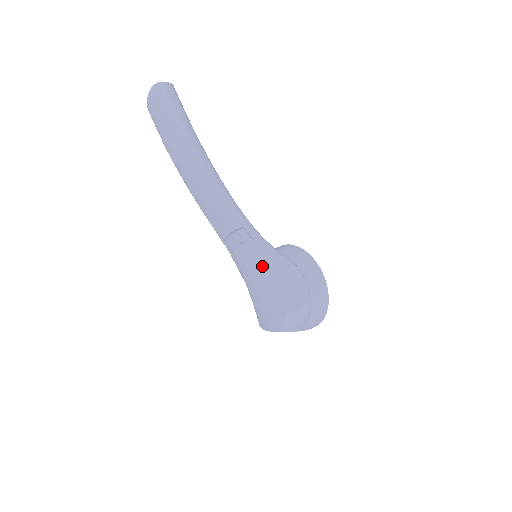
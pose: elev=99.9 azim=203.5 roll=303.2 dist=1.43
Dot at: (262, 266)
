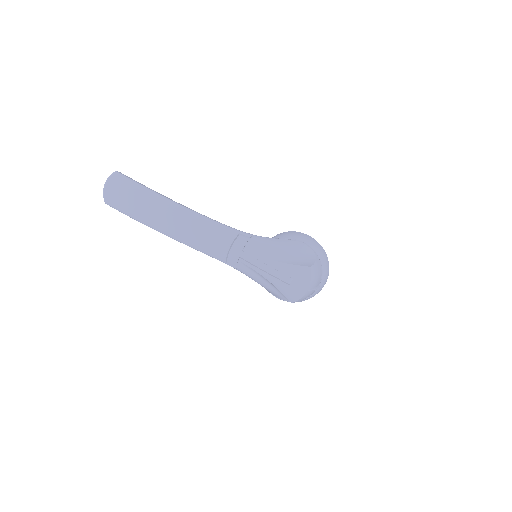
Dot at: (270, 251)
